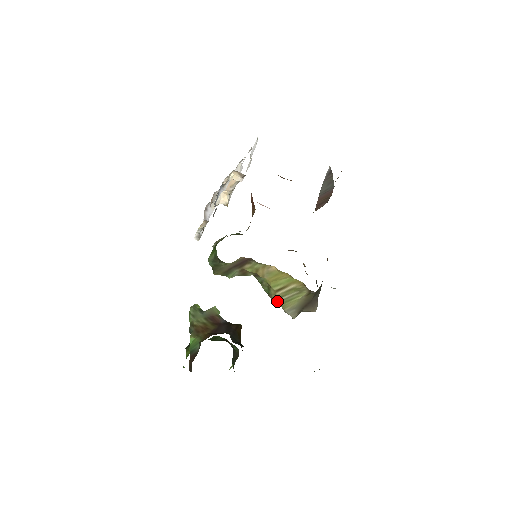
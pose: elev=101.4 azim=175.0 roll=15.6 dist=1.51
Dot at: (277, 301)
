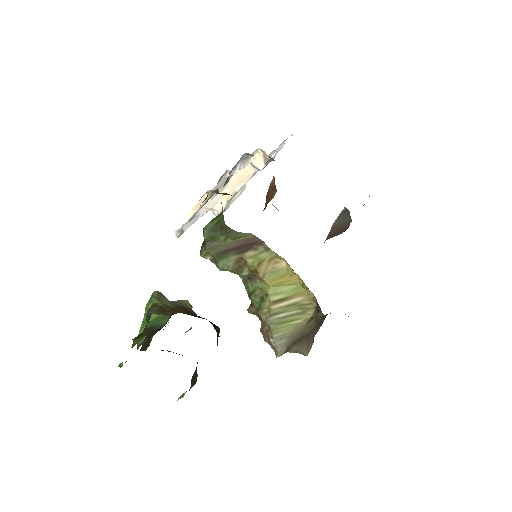
Dot at: (268, 319)
